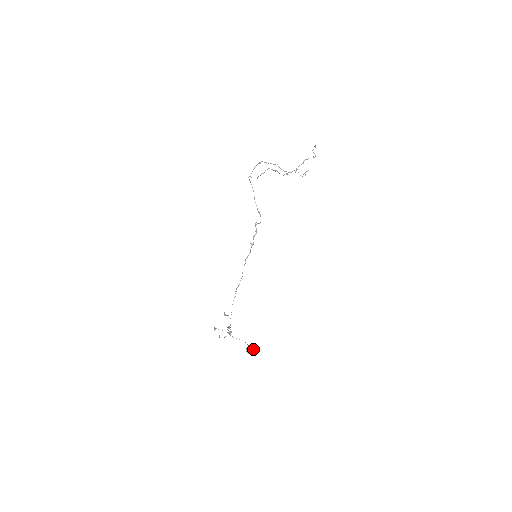
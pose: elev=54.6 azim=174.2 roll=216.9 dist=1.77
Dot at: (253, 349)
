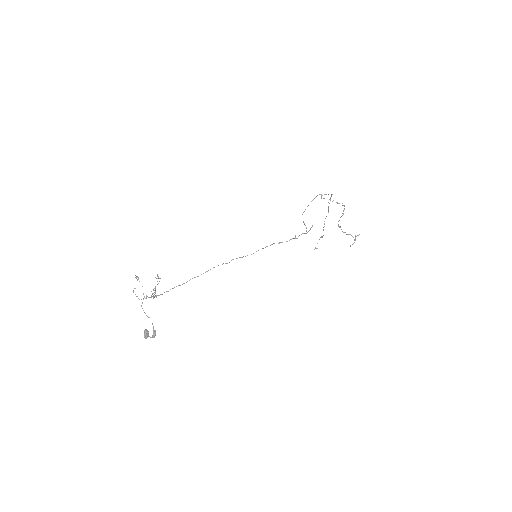
Dot at: occluded
